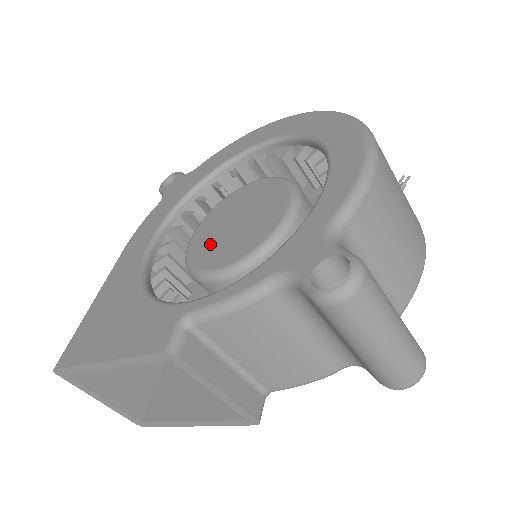
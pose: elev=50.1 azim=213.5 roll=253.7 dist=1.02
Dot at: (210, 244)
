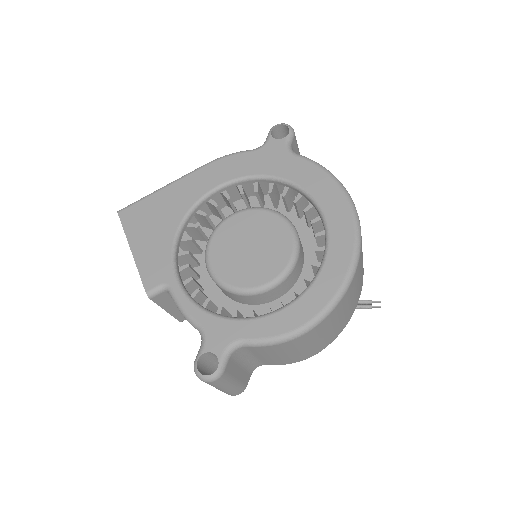
Dot at: (229, 241)
